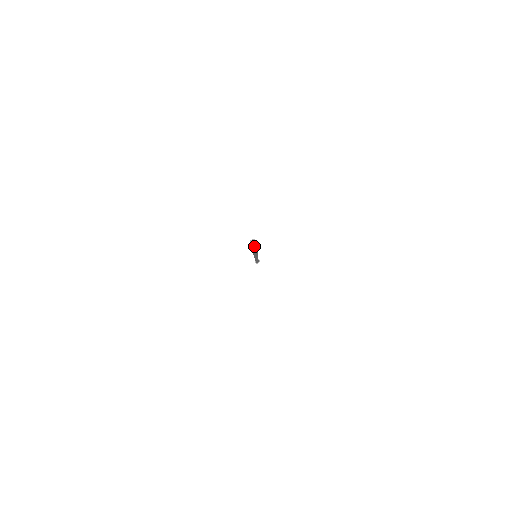
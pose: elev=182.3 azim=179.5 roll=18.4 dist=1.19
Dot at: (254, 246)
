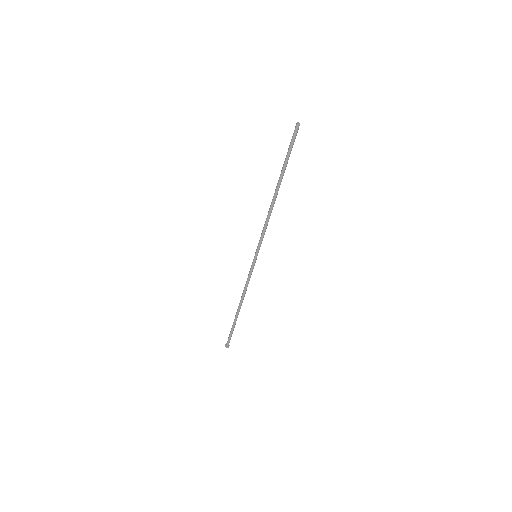
Dot at: (299, 125)
